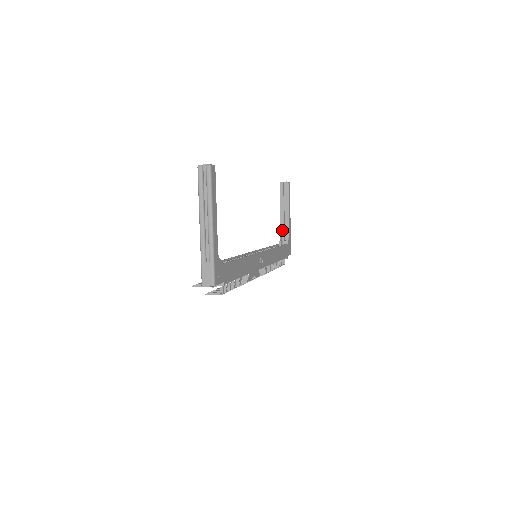
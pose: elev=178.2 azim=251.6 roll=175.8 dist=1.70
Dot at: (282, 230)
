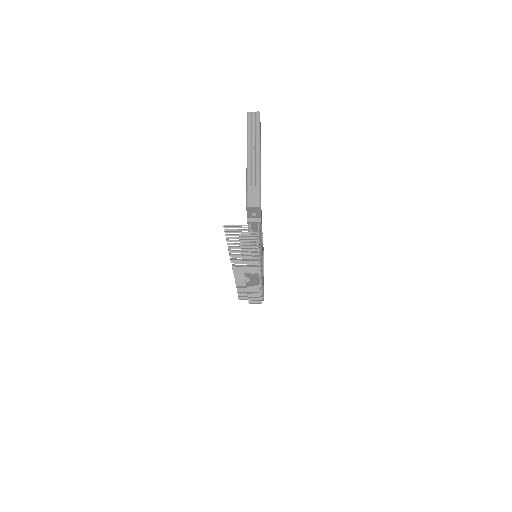
Dot at: occluded
